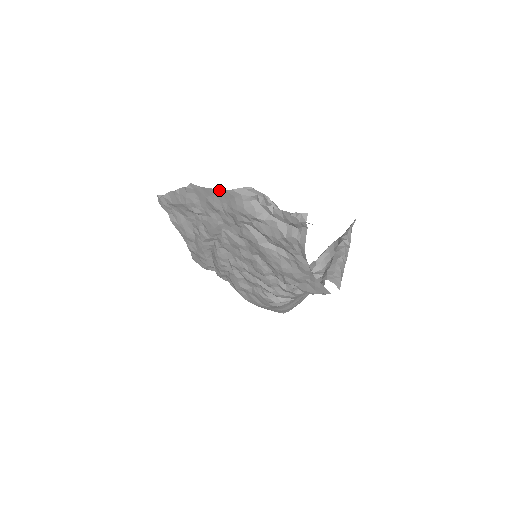
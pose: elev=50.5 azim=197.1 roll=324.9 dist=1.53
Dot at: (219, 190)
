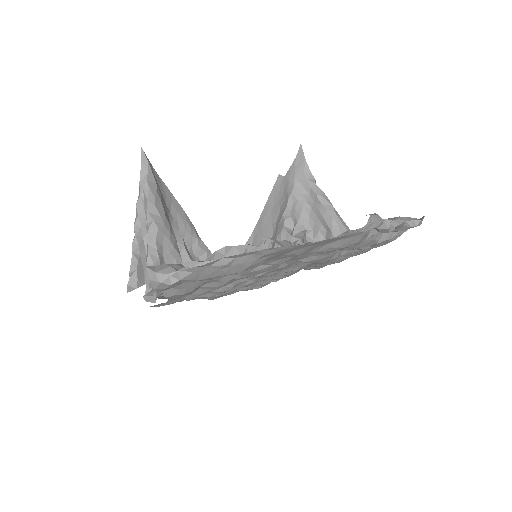
Dot at: (333, 239)
